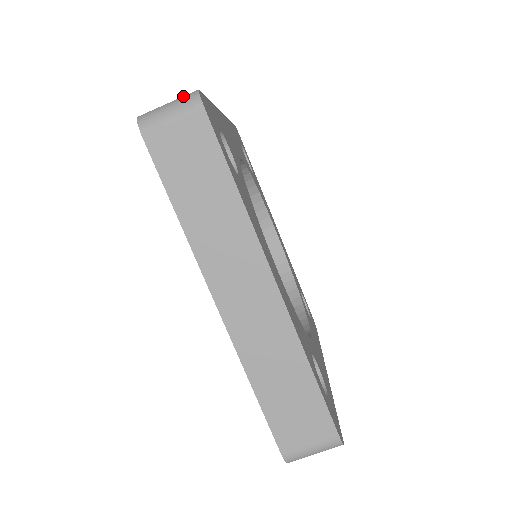
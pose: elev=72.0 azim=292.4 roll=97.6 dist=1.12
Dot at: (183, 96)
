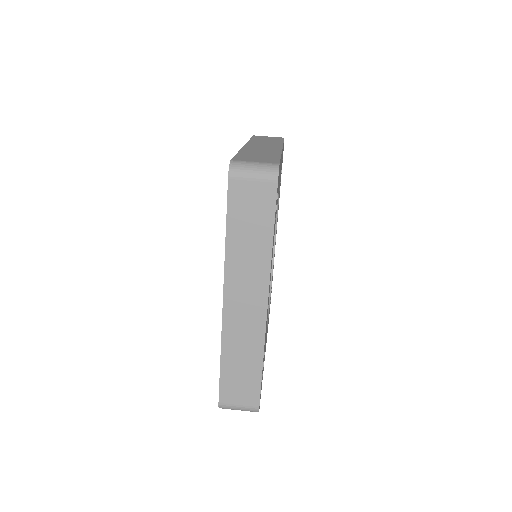
Dot at: occluded
